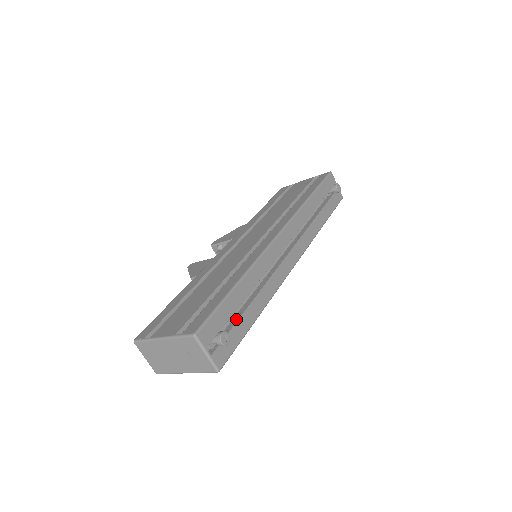
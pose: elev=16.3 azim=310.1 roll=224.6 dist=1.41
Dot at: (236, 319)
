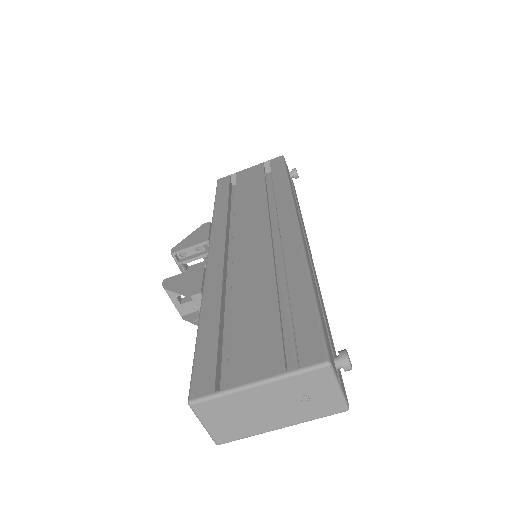
Dot at: occluded
